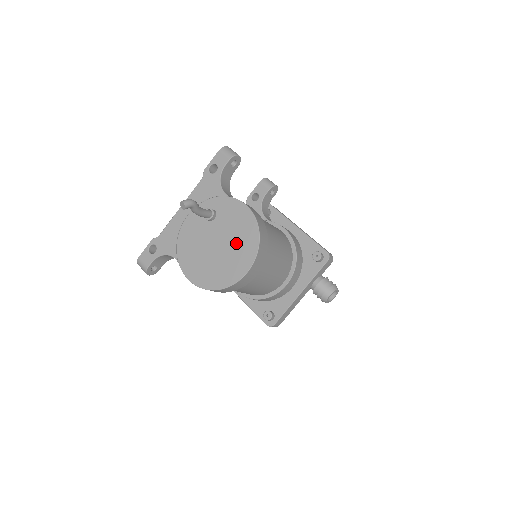
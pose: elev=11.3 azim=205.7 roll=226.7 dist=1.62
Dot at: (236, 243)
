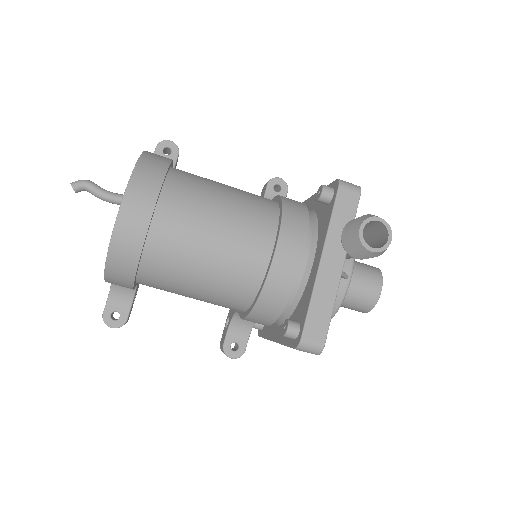
Dot at: occluded
